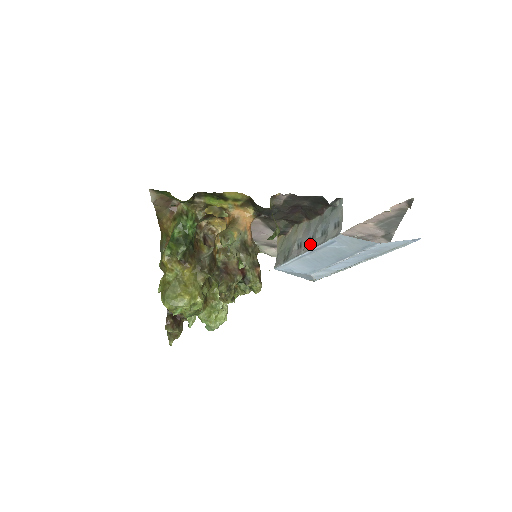
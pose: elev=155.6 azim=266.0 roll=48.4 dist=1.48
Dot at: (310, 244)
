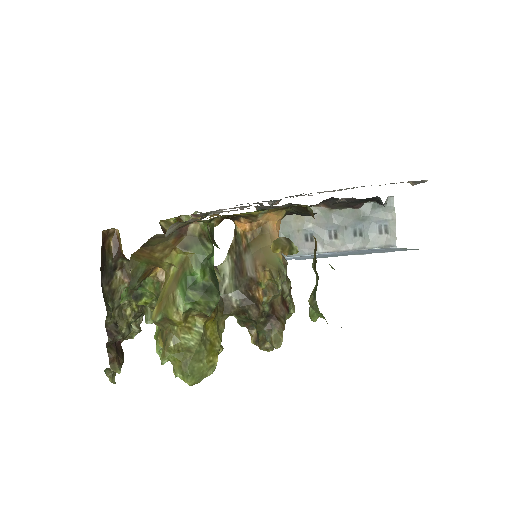
Dot at: (333, 242)
